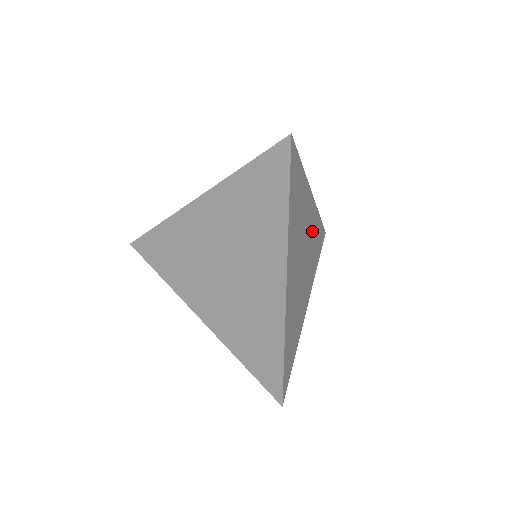
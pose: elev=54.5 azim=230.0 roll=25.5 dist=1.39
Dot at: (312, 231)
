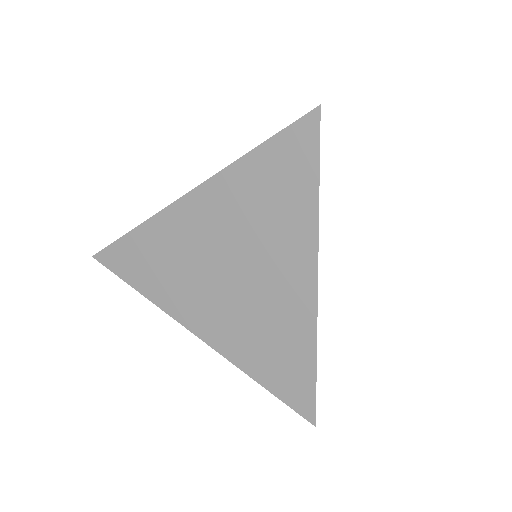
Dot at: occluded
